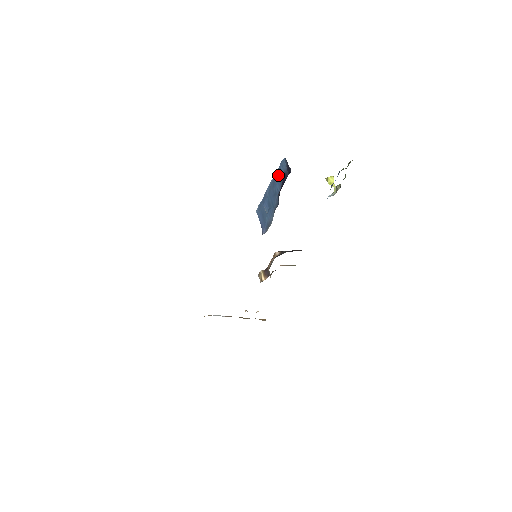
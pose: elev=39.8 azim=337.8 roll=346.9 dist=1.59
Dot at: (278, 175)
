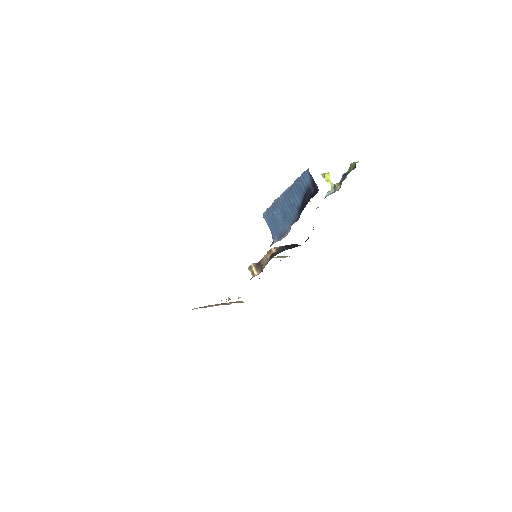
Dot at: (298, 187)
